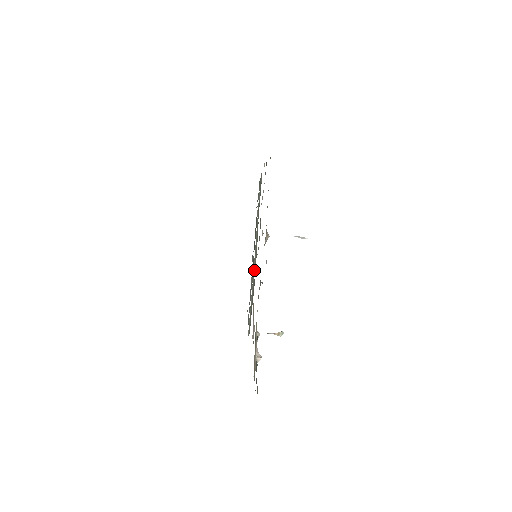
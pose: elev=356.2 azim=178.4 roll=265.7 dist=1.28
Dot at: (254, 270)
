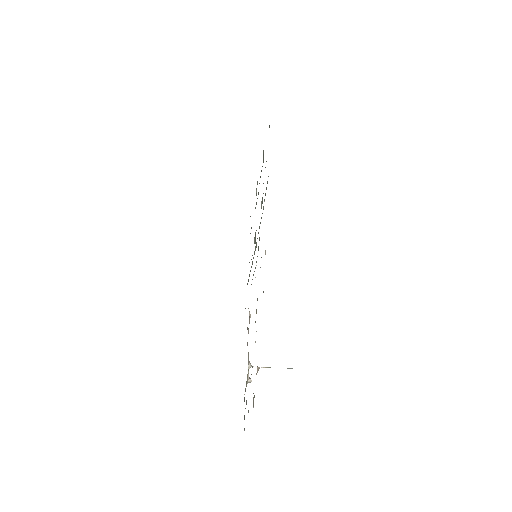
Dot at: occluded
